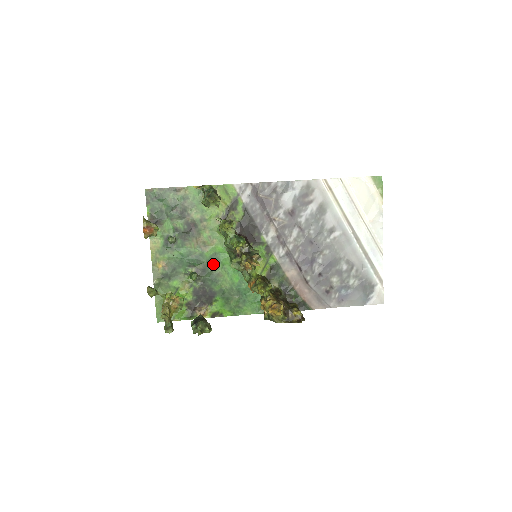
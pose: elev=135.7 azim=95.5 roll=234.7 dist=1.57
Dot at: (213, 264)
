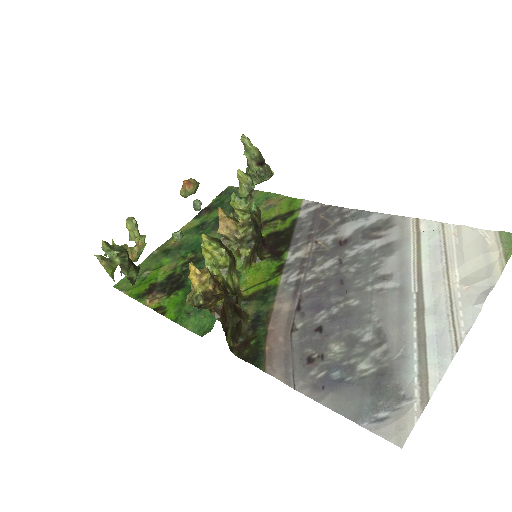
Dot at: occluded
